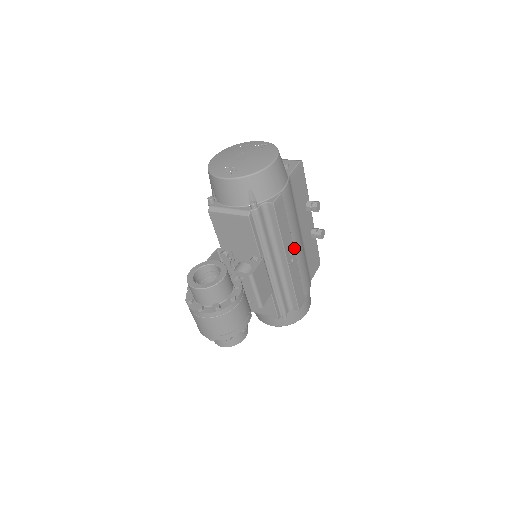
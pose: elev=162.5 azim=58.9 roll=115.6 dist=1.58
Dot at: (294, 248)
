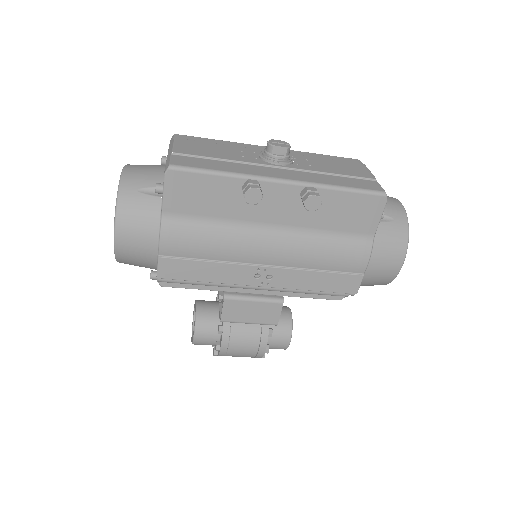
Dot at: (262, 263)
